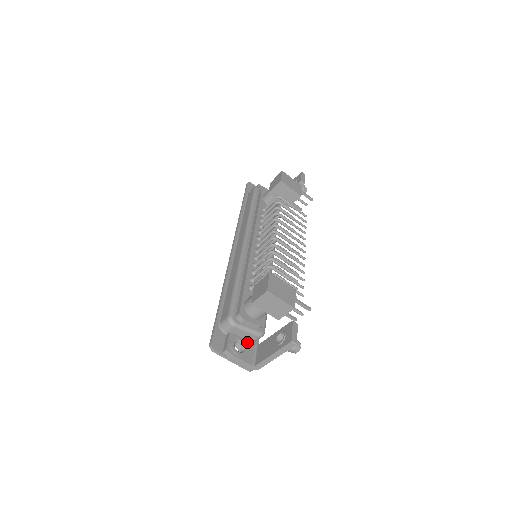
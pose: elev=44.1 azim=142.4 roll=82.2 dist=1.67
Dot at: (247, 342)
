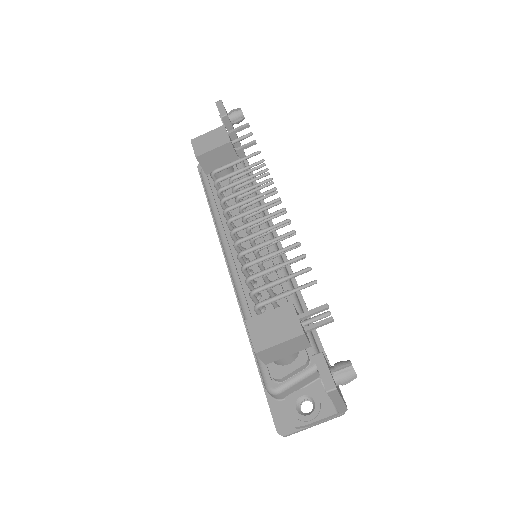
Dot at: (312, 388)
